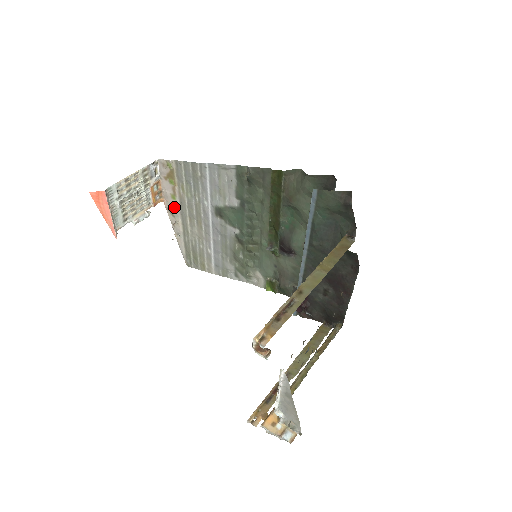
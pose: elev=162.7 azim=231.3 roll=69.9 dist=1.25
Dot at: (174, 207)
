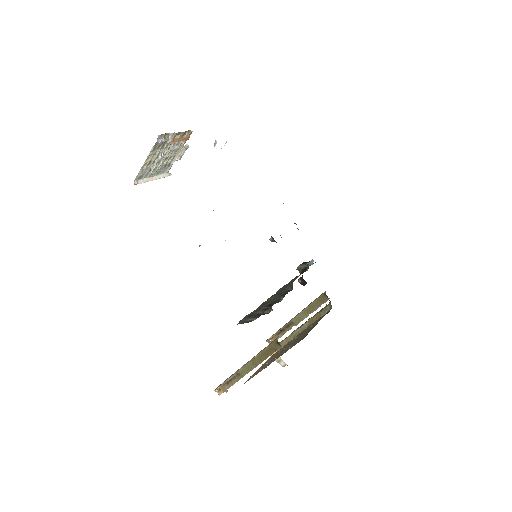
Dot at: occluded
